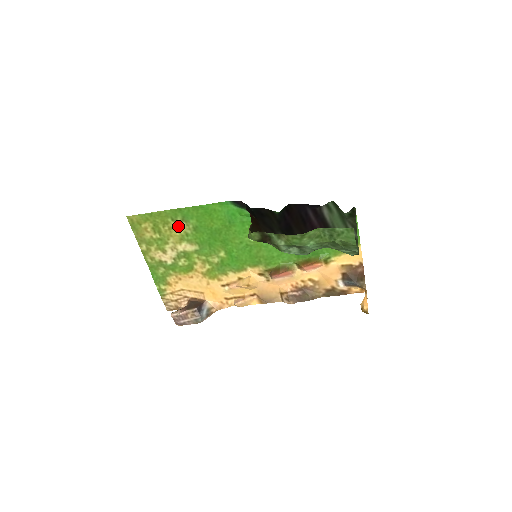
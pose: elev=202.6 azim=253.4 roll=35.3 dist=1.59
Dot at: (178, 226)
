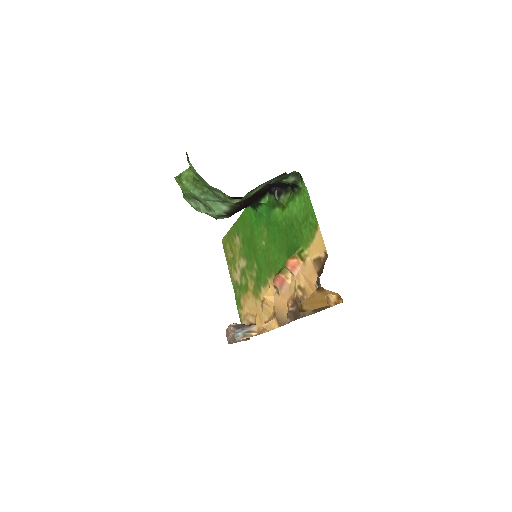
Dot at: (237, 241)
